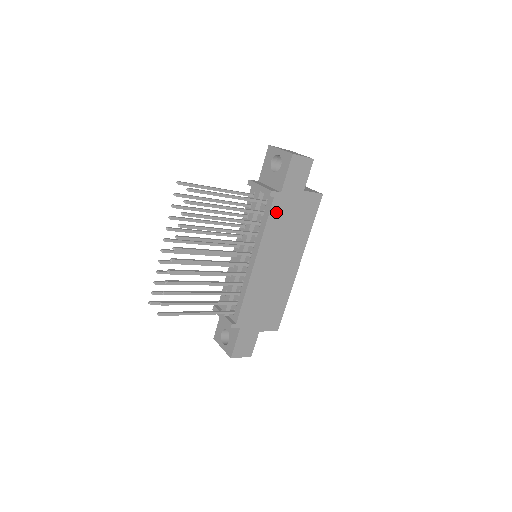
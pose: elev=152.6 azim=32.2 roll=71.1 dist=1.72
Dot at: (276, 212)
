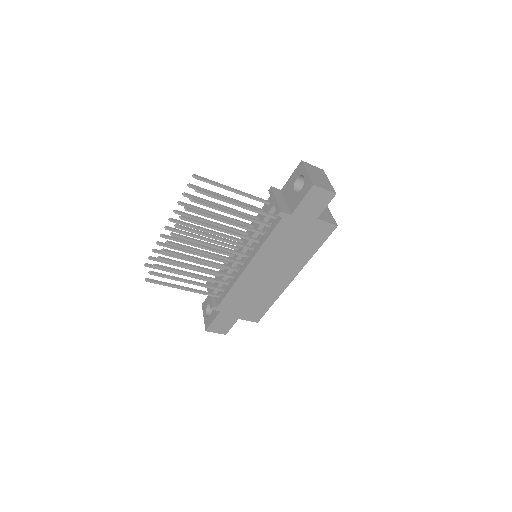
Dot at: (281, 230)
